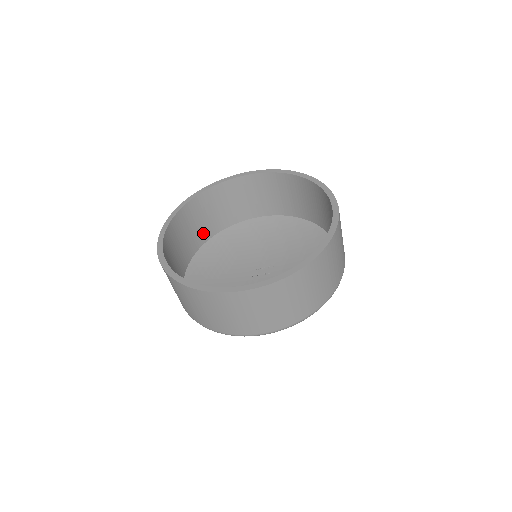
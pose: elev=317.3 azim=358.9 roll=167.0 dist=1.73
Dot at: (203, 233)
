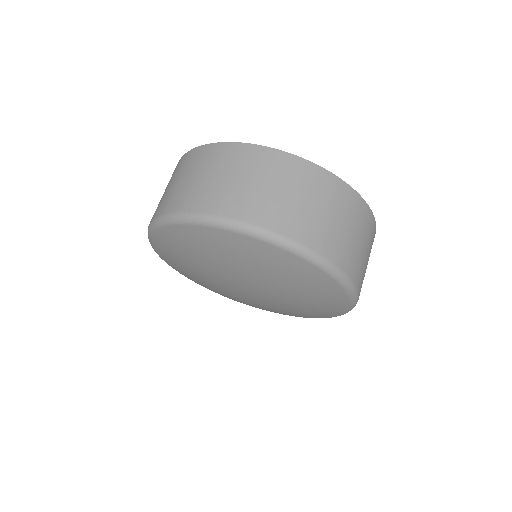
Dot at: occluded
